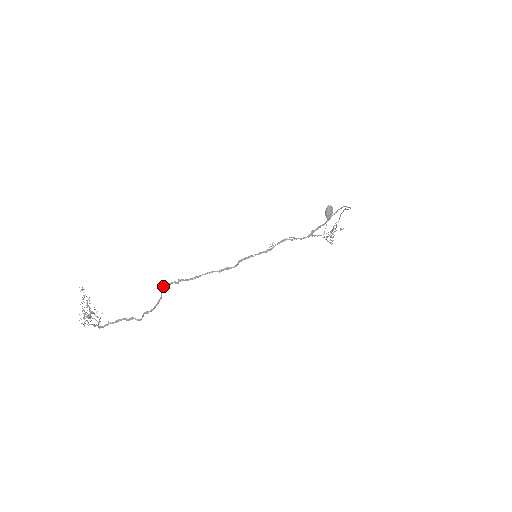
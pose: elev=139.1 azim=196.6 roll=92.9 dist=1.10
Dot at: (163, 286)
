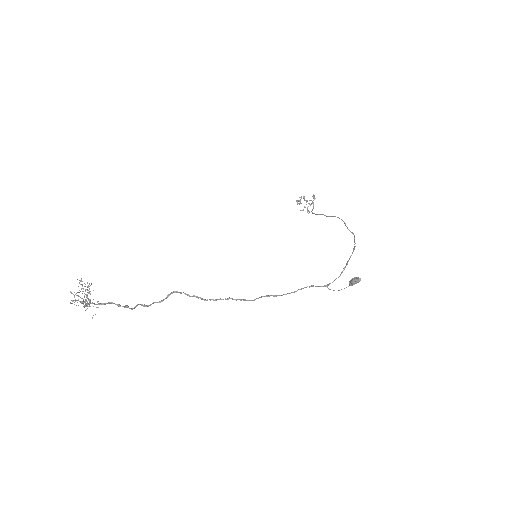
Dot at: occluded
